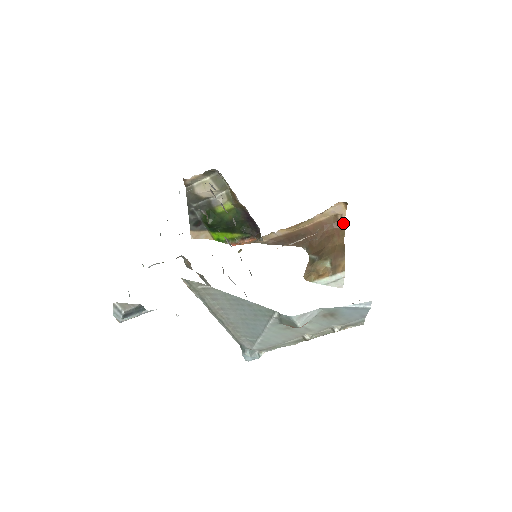
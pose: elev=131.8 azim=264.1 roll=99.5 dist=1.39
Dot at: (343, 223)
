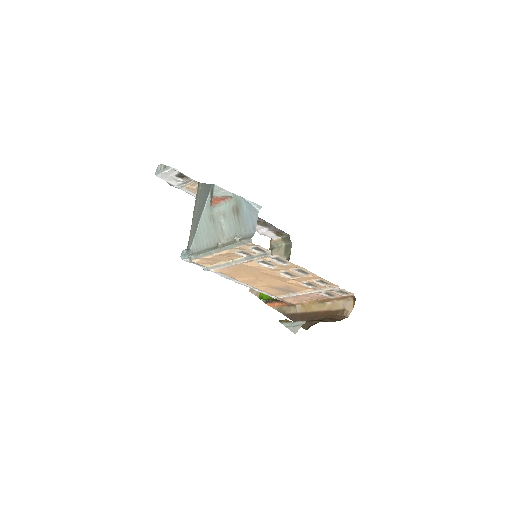
Dot at: (344, 318)
